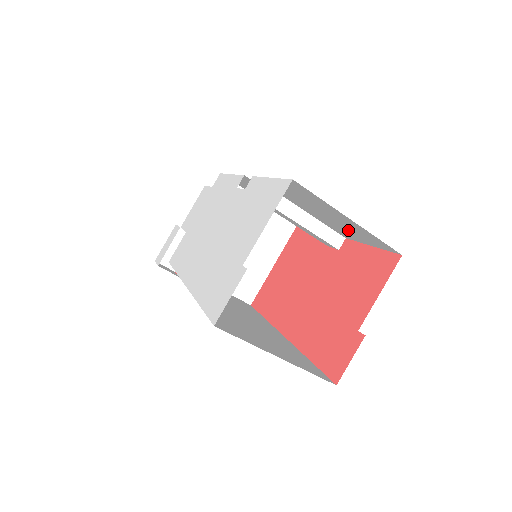
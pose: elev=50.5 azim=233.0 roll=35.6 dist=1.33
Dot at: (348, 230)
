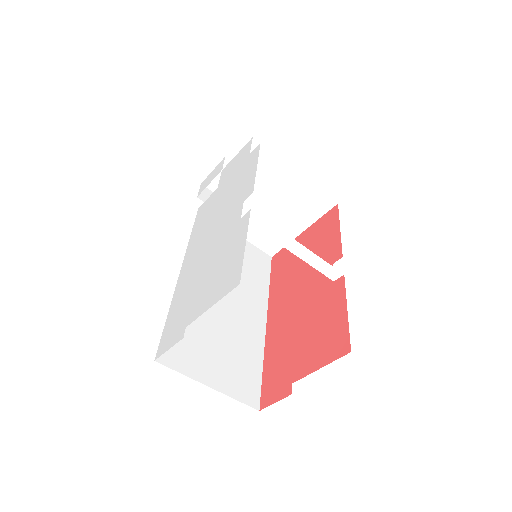
Dot at: occluded
